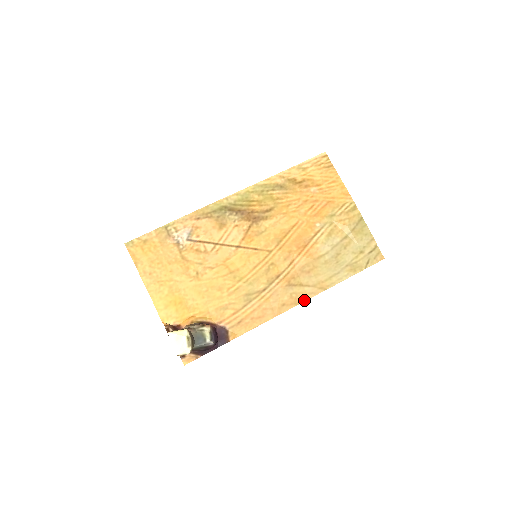
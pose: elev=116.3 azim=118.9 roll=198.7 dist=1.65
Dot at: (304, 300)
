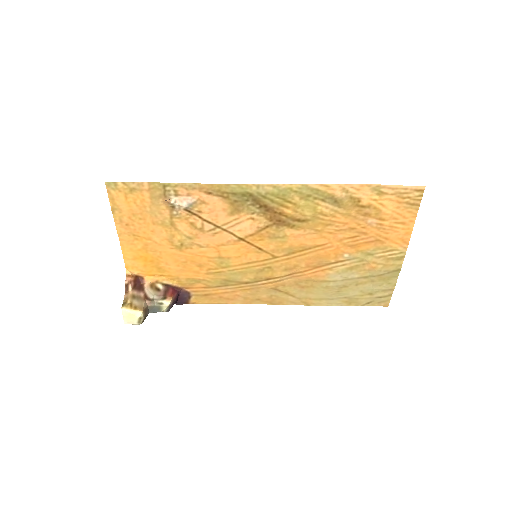
Dot at: (281, 304)
